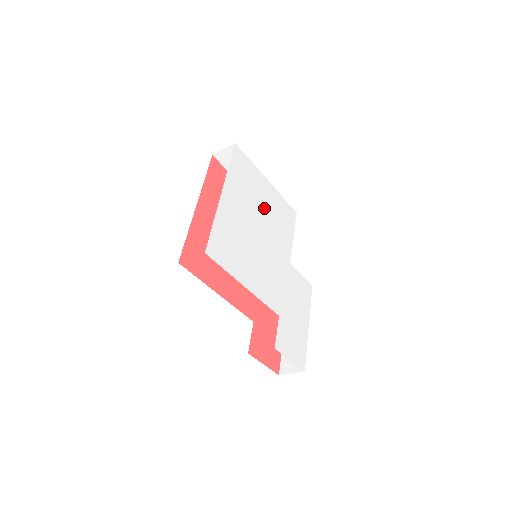
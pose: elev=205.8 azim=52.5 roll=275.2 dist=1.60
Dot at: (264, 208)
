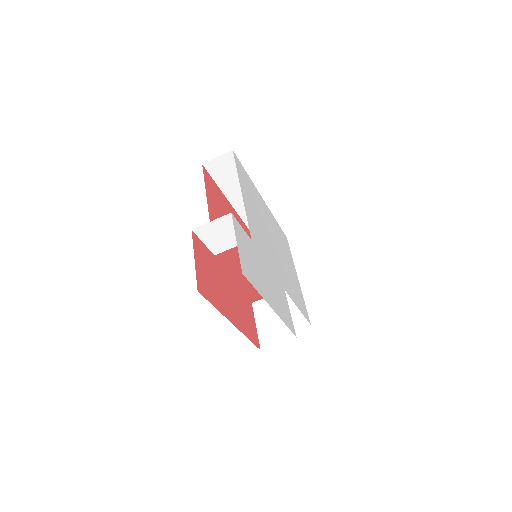
Dot at: (285, 261)
